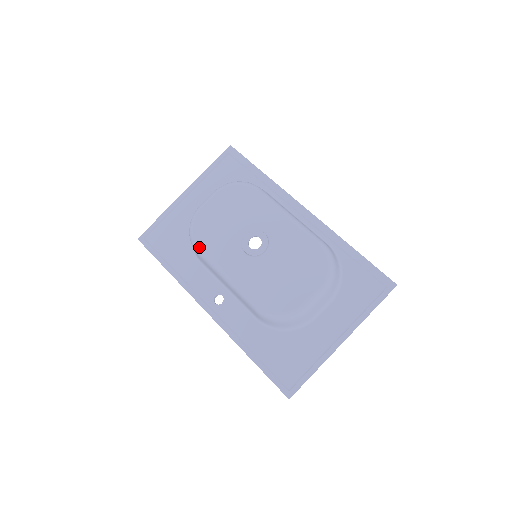
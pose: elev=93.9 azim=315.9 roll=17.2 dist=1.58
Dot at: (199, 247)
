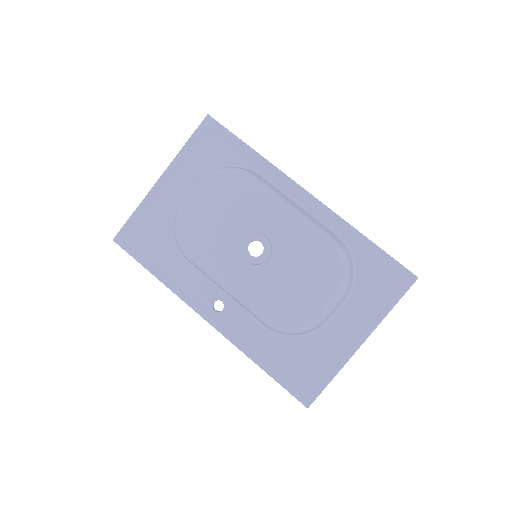
Dot at: (189, 255)
